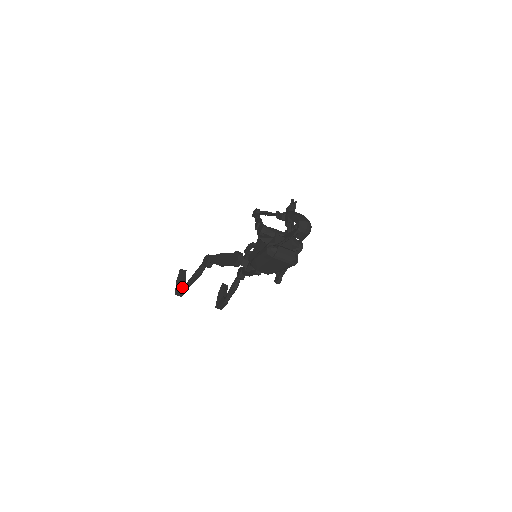
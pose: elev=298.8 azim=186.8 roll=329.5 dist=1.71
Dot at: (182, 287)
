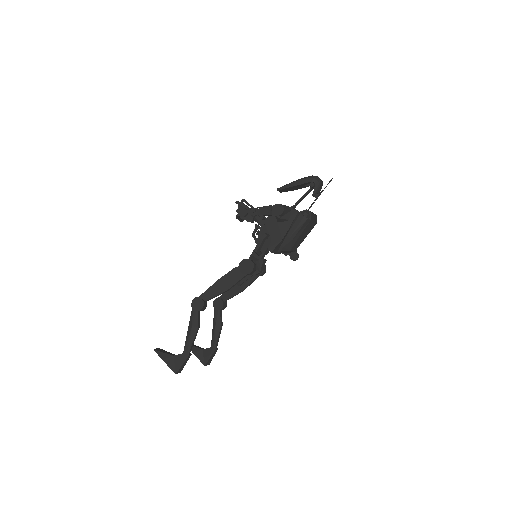
Dot at: (182, 357)
